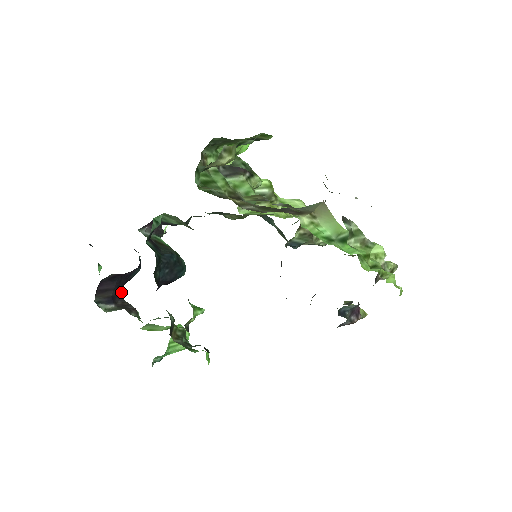
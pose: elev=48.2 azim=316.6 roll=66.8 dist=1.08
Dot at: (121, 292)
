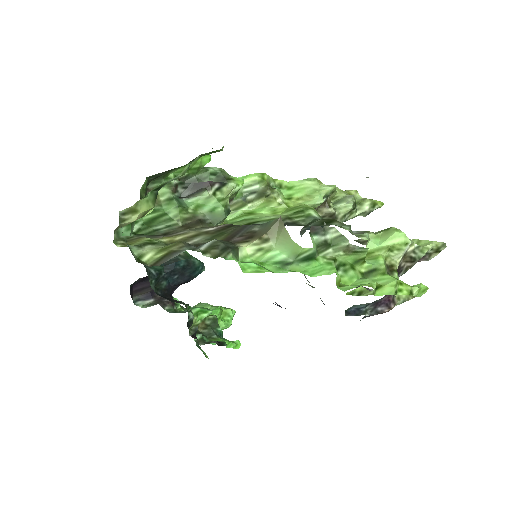
Dot at: occluded
